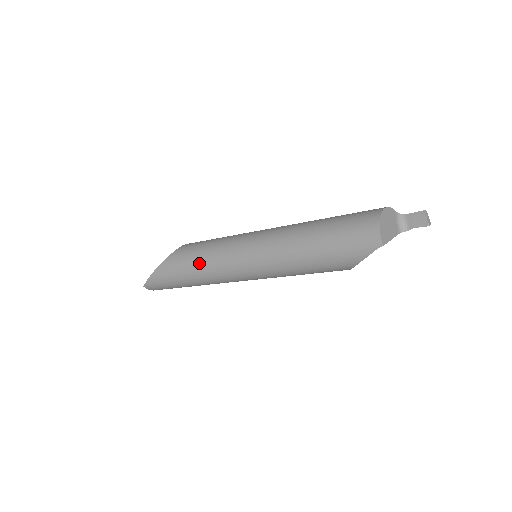
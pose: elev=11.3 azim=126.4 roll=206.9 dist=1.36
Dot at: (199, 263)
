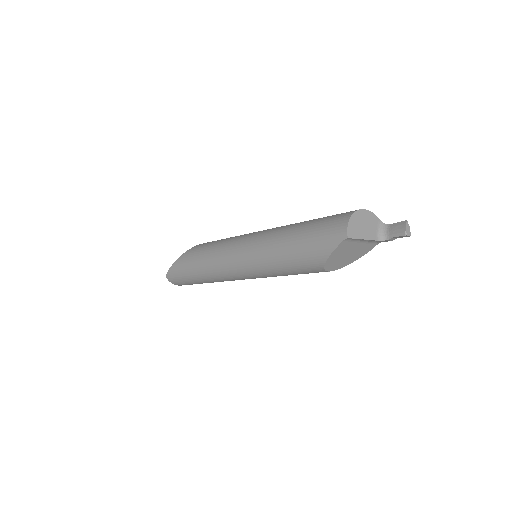
Dot at: (207, 254)
